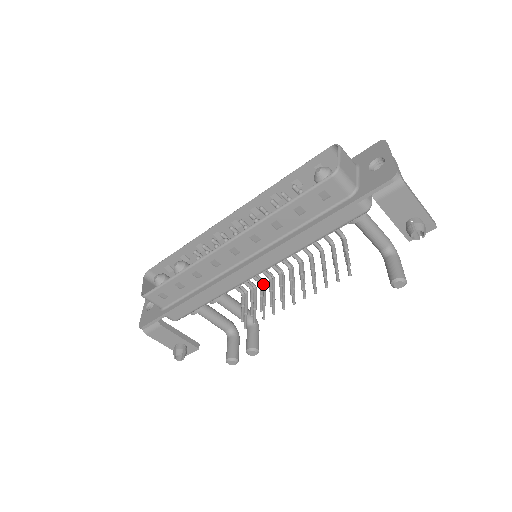
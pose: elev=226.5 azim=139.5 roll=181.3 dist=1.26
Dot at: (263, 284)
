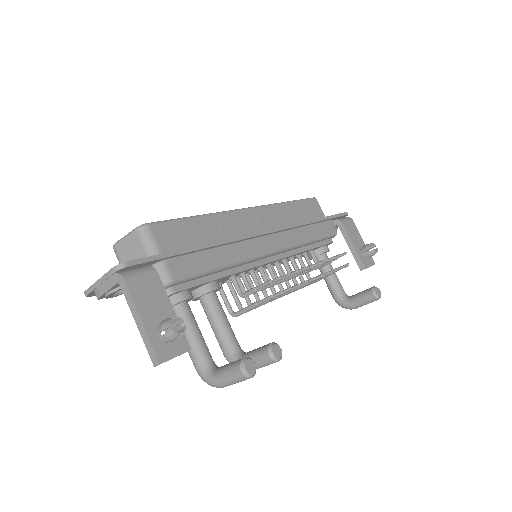
Dot at: occluded
